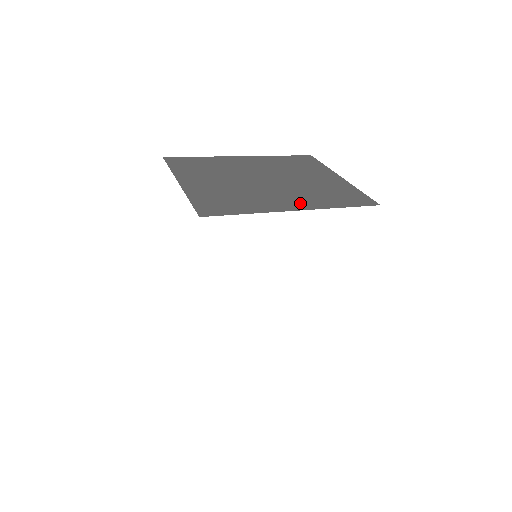
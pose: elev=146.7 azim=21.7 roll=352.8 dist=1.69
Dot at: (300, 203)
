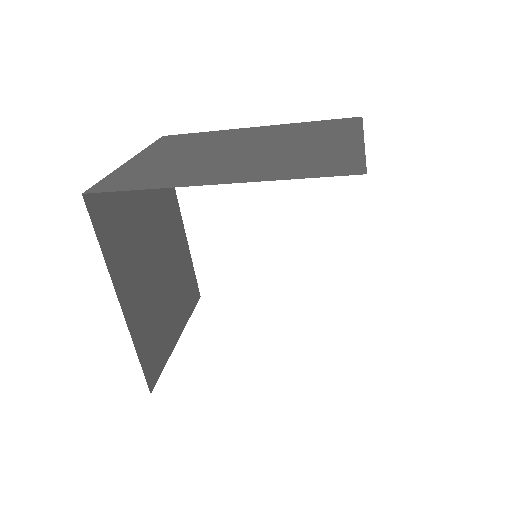
Dot at: (234, 175)
